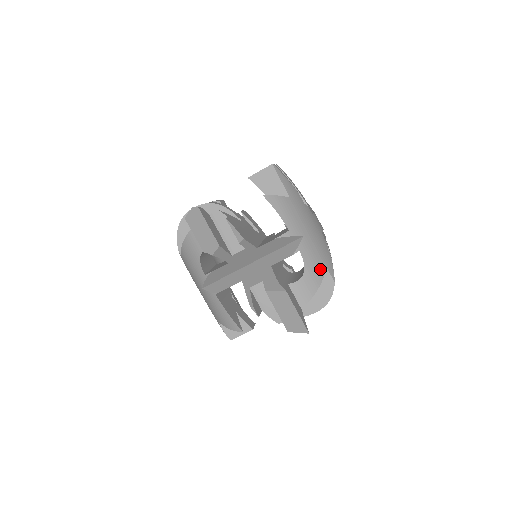
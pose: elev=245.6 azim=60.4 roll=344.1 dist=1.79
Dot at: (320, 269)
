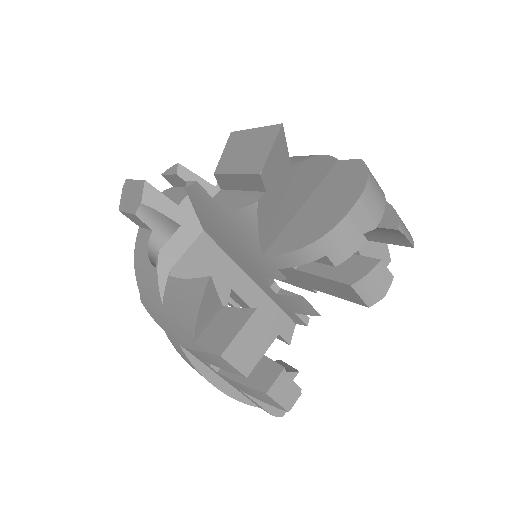
Dot at: occluded
